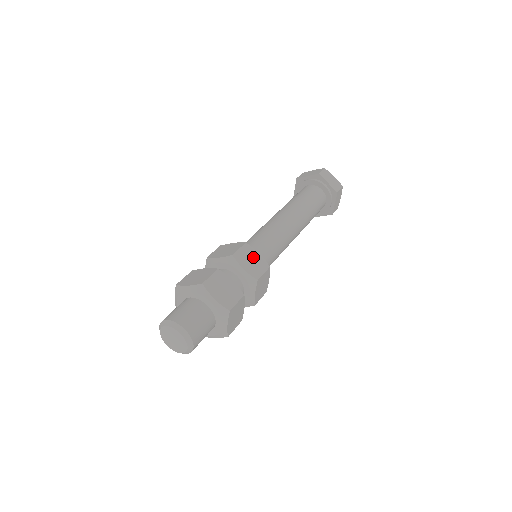
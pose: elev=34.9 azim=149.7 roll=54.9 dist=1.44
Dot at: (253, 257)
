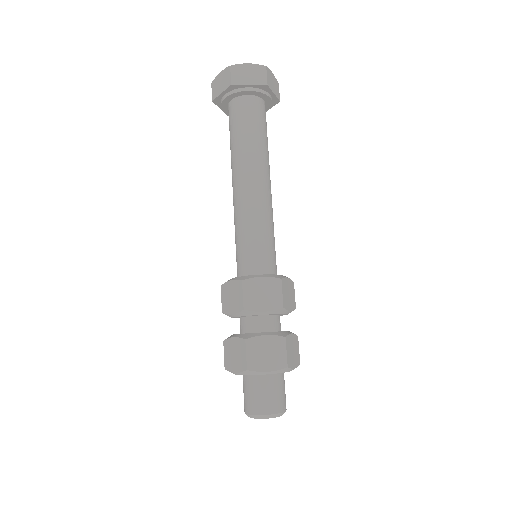
Dot at: (288, 288)
